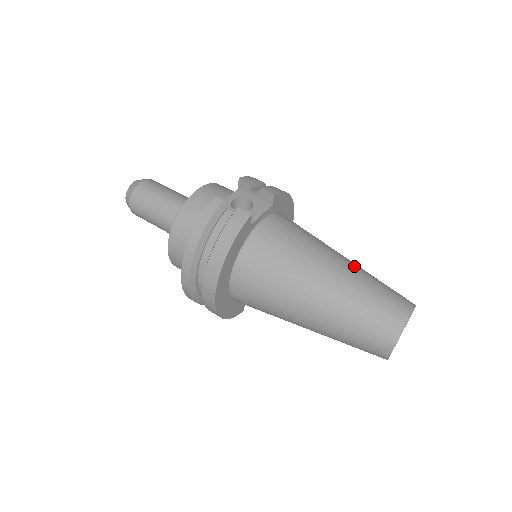
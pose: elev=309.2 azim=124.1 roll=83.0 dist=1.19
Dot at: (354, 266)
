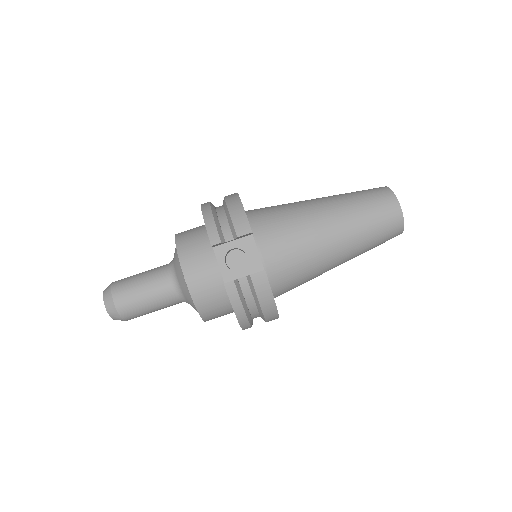
Dot at: (339, 210)
